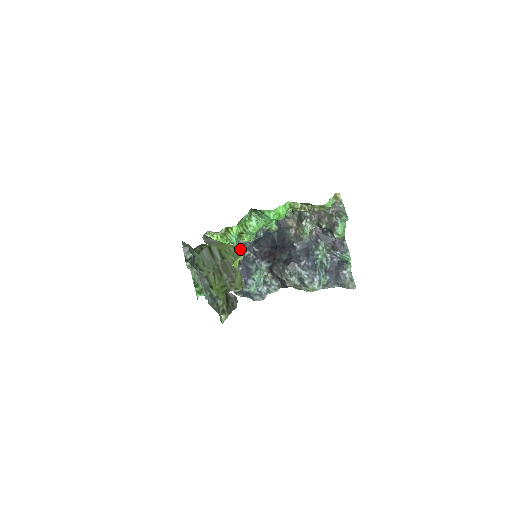
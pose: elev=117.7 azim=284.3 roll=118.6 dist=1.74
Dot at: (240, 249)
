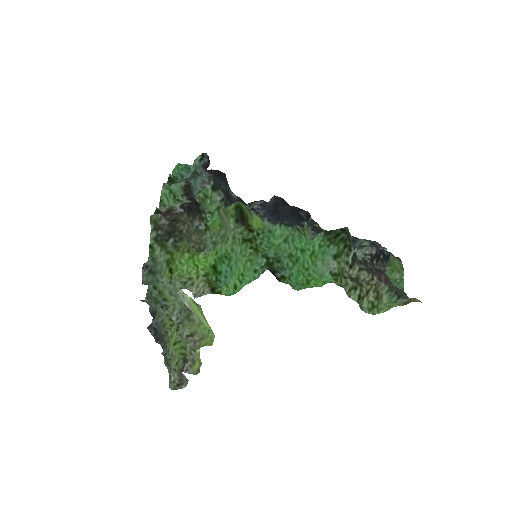
Dot at: (214, 336)
